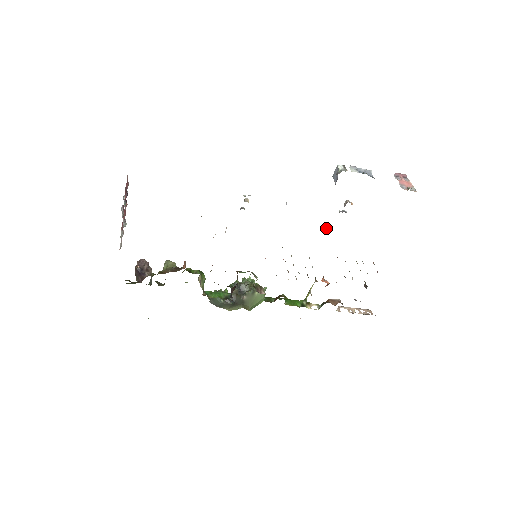
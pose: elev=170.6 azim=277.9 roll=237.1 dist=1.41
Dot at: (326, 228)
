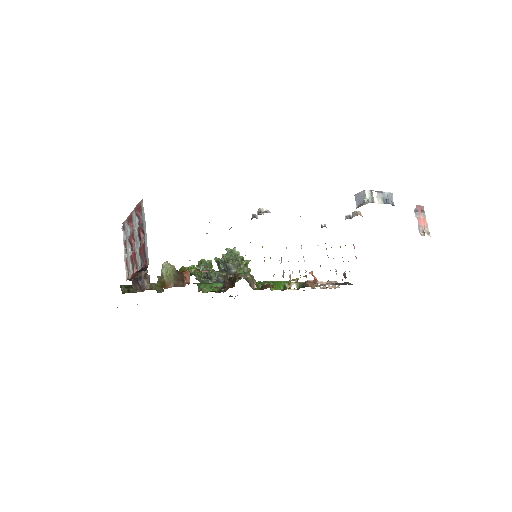
Dot at: occluded
